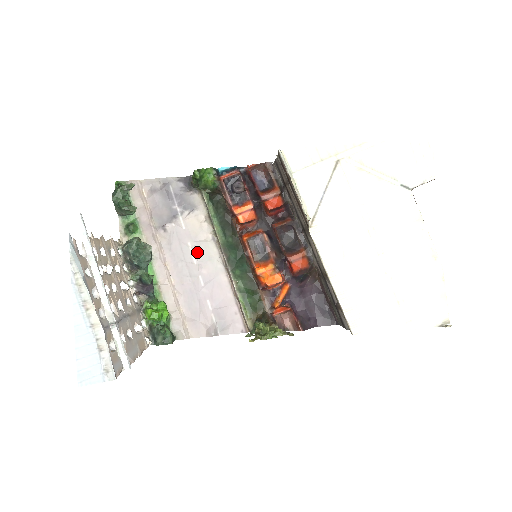
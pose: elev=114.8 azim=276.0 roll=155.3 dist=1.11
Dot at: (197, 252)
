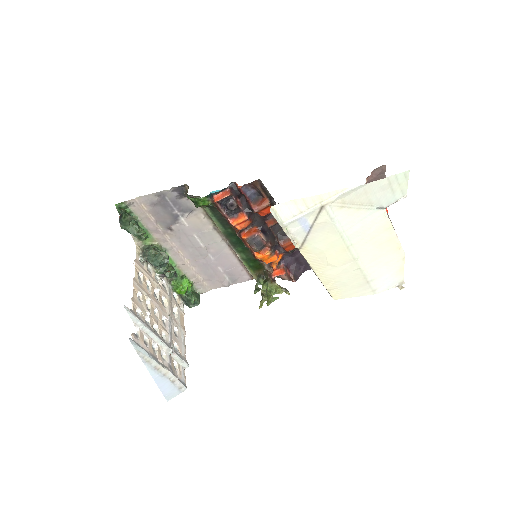
Dot at: (203, 239)
